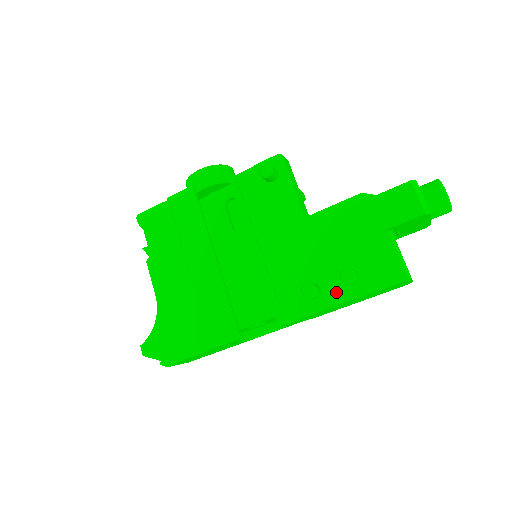
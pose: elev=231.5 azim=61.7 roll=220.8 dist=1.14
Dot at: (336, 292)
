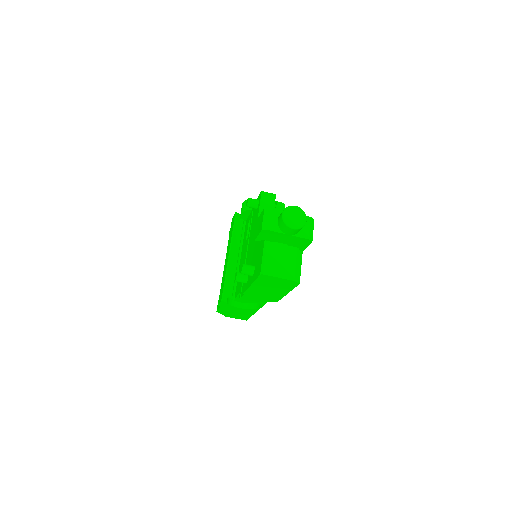
Dot at: (249, 280)
